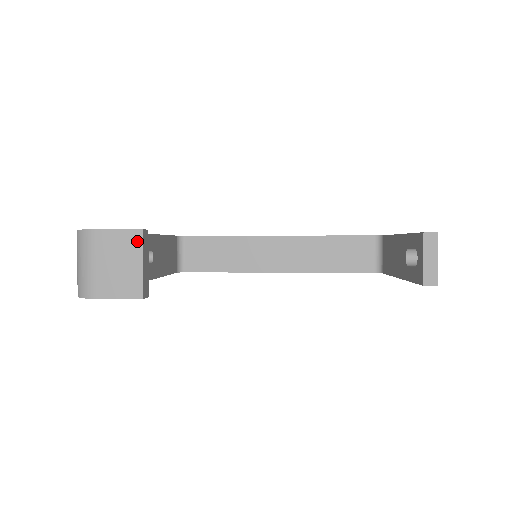
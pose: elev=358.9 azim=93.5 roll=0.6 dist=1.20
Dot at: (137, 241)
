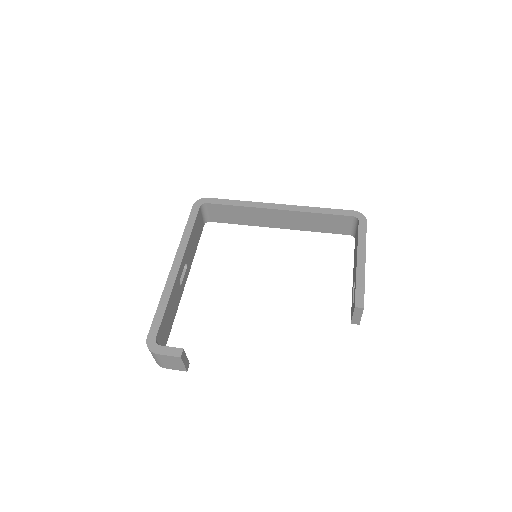
Dot at: (179, 360)
